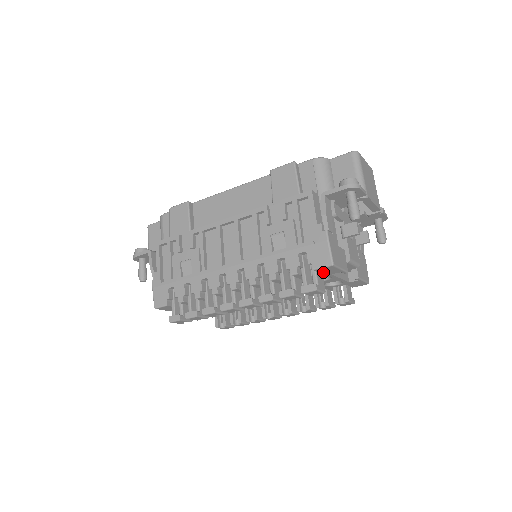
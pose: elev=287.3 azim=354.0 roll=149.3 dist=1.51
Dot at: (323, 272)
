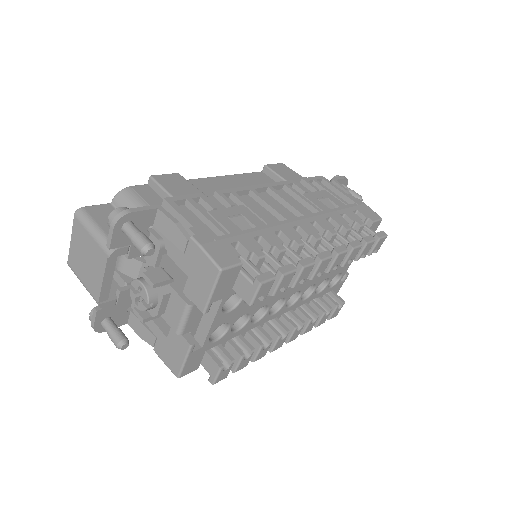
Dot at: occluded
